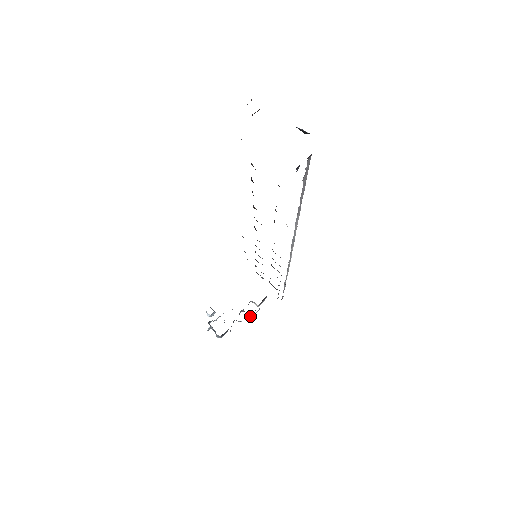
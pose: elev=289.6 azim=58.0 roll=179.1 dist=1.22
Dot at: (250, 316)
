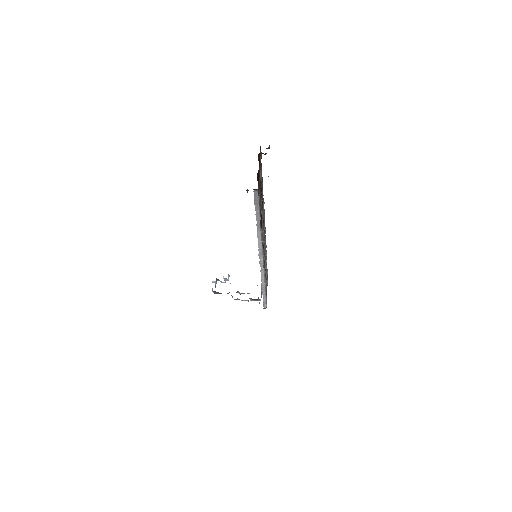
Dot at: (239, 299)
